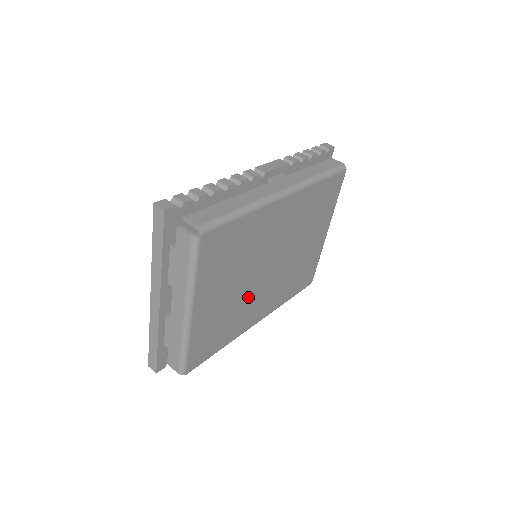
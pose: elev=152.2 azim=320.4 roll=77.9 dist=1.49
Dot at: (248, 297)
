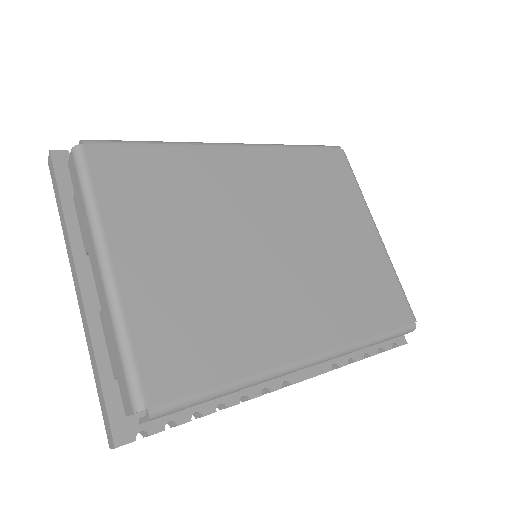
Dot at: (246, 288)
